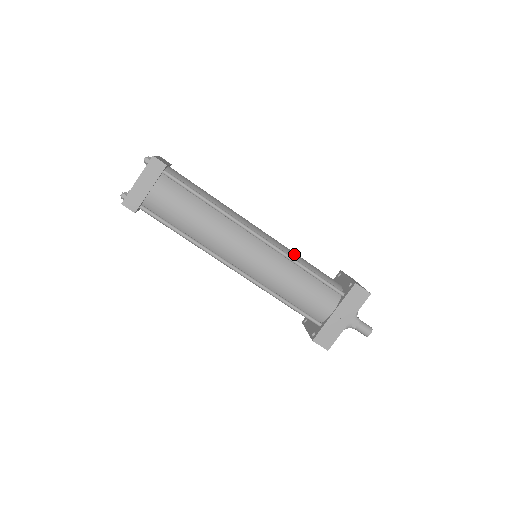
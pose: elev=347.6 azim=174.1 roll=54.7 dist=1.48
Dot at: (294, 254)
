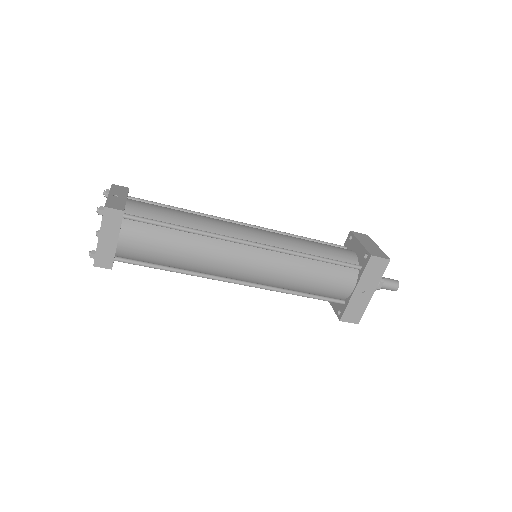
Dot at: (296, 243)
